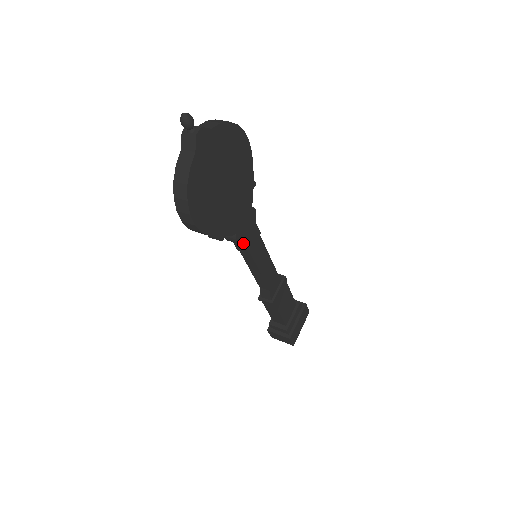
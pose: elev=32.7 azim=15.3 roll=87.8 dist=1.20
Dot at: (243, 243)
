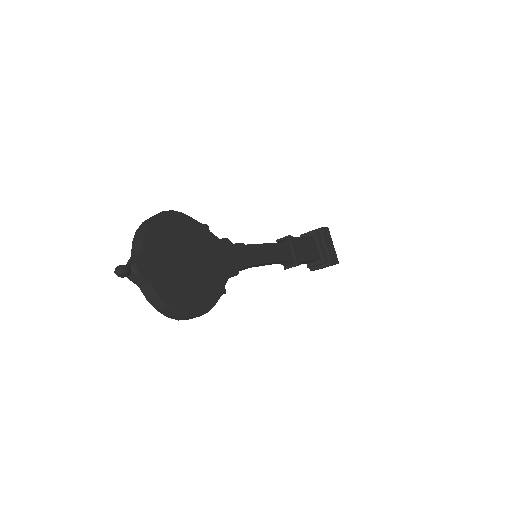
Dot at: (240, 269)
